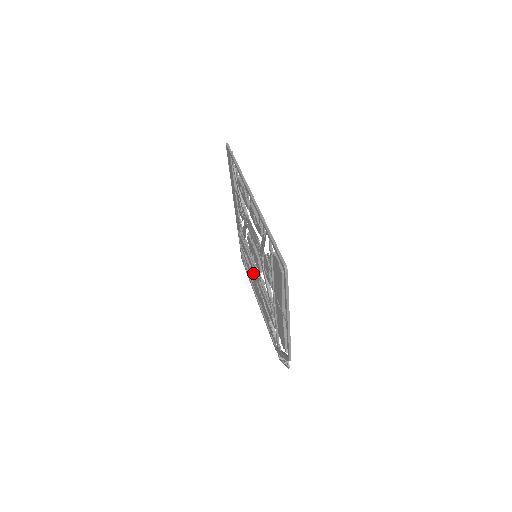
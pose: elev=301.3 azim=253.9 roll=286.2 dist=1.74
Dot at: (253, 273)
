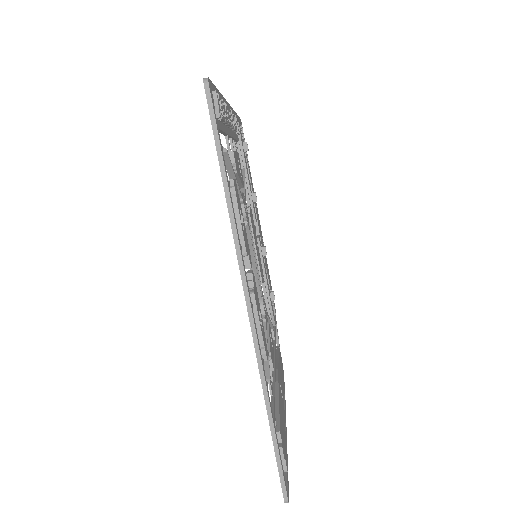
Dot at: occluded
